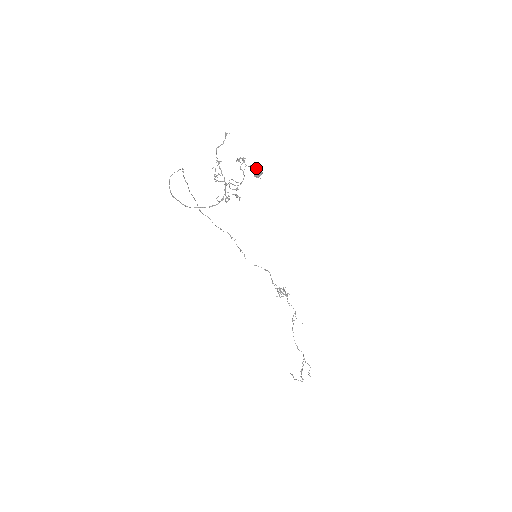
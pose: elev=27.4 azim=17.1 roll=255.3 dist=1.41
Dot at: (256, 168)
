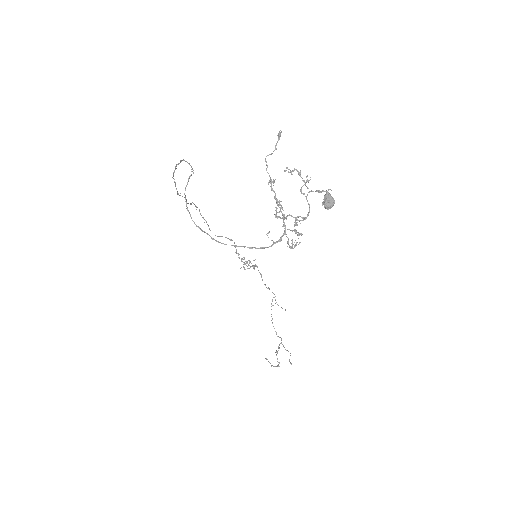
Dot at: (328, 196)
